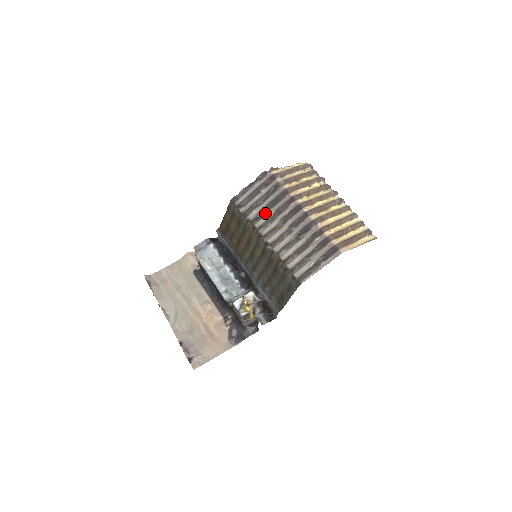
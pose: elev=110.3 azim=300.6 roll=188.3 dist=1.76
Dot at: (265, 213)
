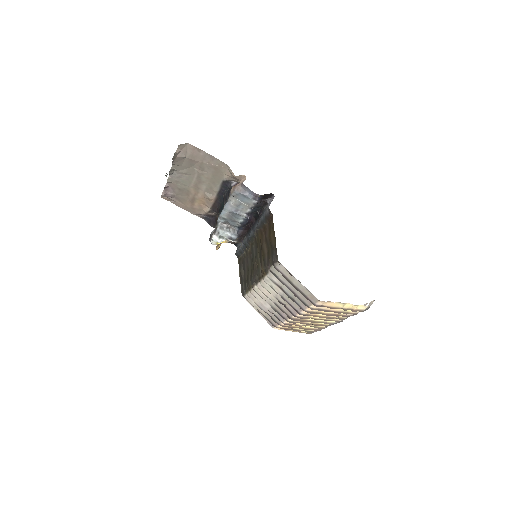
Dot at: (280, 286)
